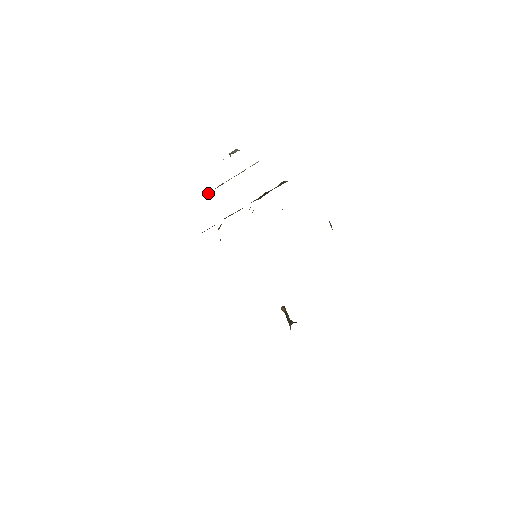
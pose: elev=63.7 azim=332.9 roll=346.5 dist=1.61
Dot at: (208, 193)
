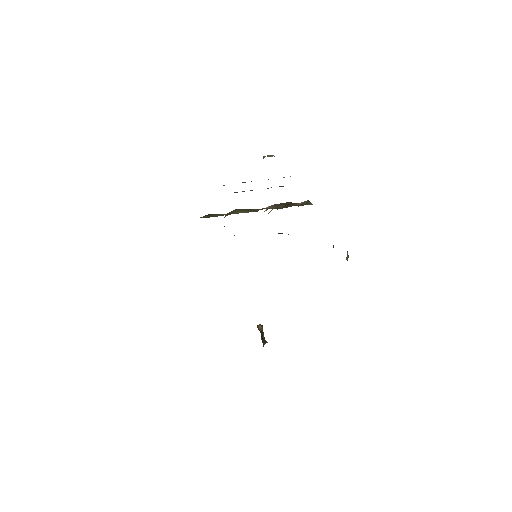
Dot at: occluded
